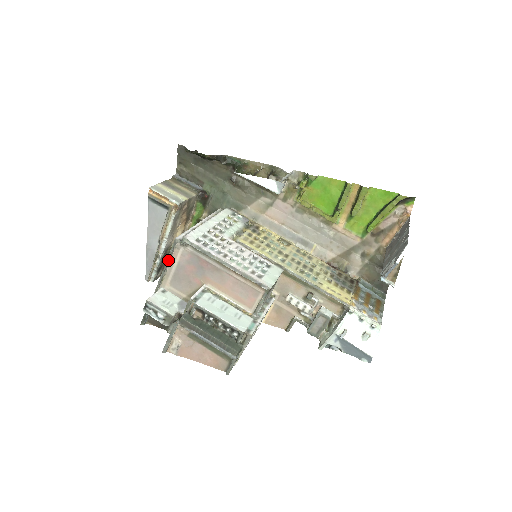
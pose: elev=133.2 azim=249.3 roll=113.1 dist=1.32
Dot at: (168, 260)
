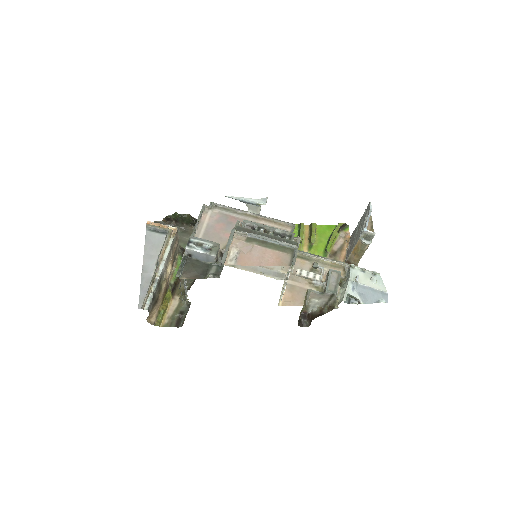
Dot at: (198, 222)
